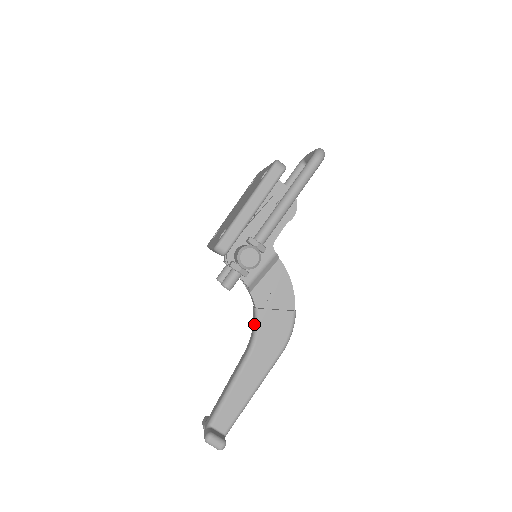
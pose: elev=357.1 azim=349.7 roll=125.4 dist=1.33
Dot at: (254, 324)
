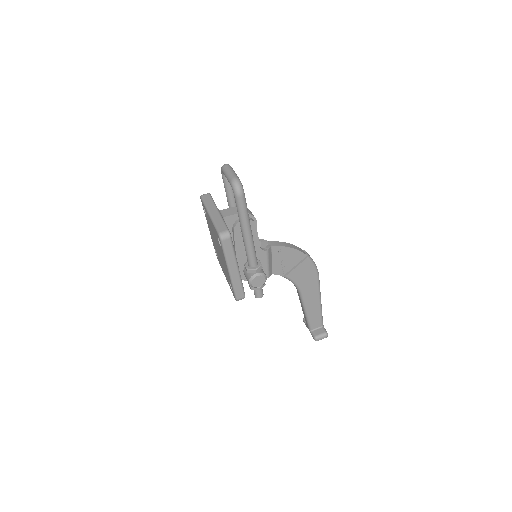
Dot at: occluded
